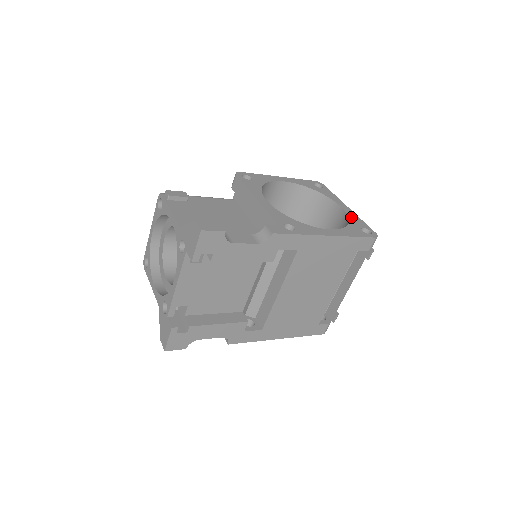
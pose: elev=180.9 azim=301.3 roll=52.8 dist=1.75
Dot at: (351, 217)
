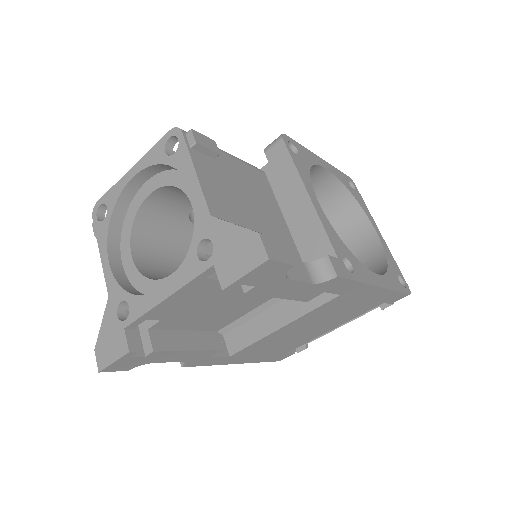
Dot at: (387, 252)
